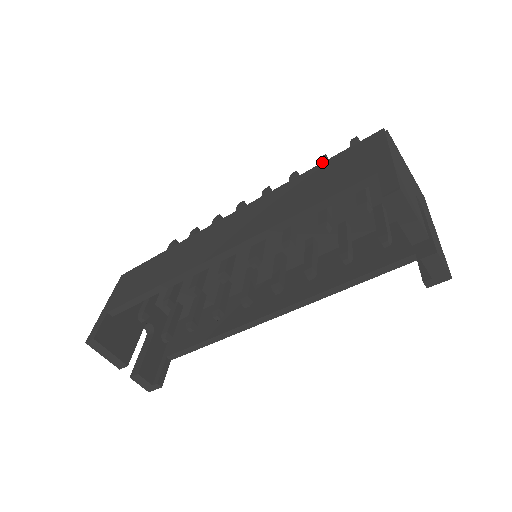
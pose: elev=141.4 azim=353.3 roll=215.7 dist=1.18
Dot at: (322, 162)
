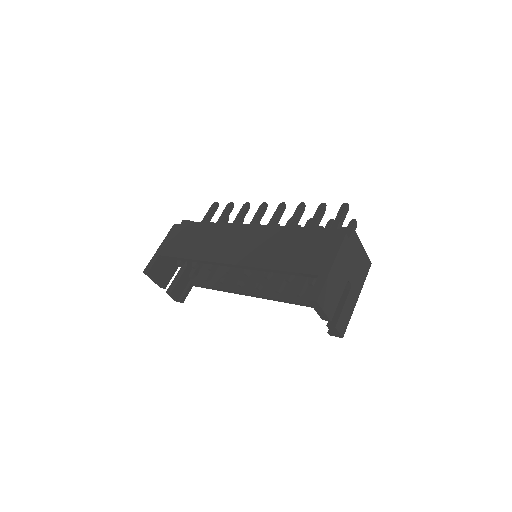
Dot at: (306, 231)
